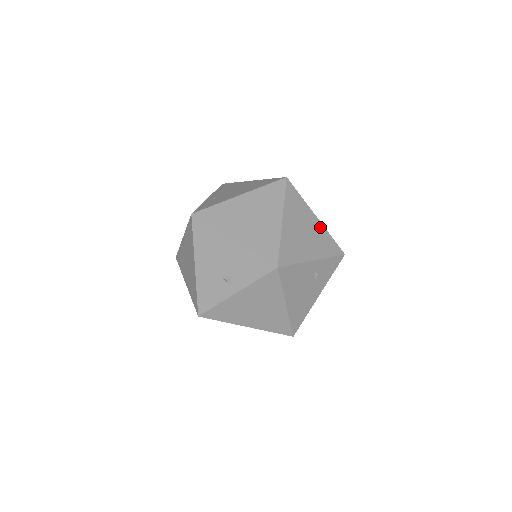
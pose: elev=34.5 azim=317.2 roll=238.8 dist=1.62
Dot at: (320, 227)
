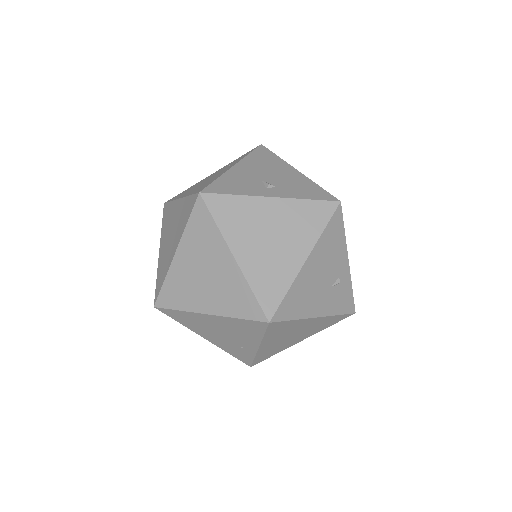
Dot at: occluded
